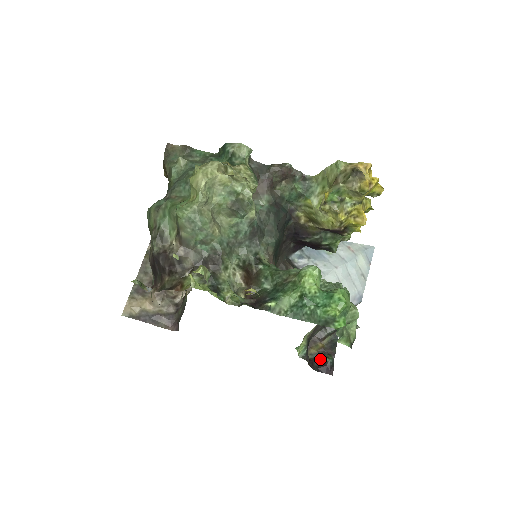
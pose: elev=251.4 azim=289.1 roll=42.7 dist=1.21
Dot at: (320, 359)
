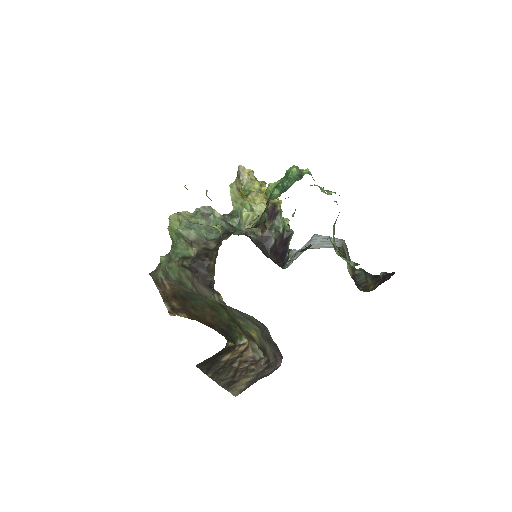
Dot at: (379, 282)
